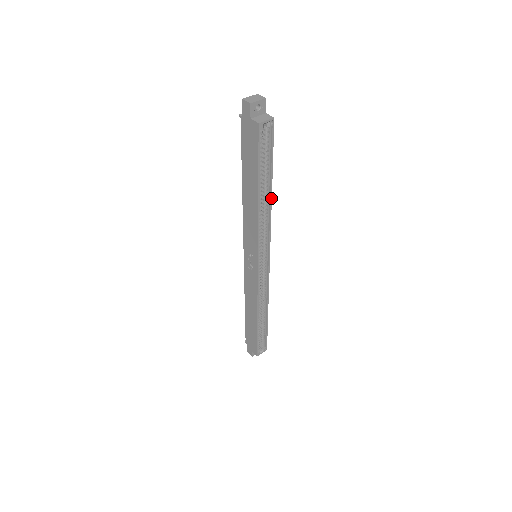
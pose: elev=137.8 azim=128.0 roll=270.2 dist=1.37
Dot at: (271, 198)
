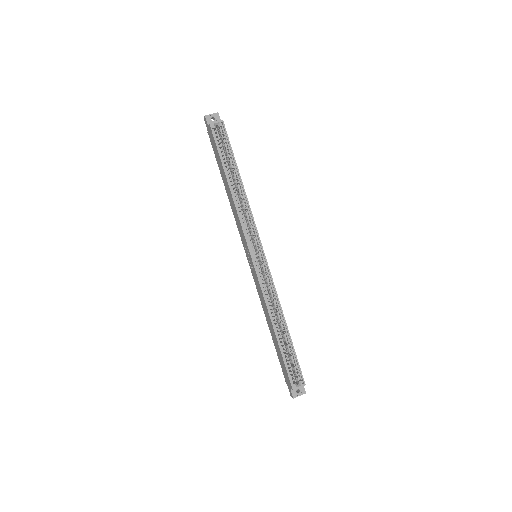
Dot at: (243, 187)
